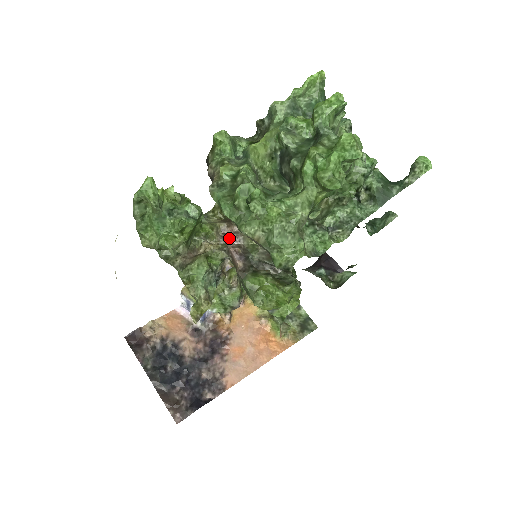
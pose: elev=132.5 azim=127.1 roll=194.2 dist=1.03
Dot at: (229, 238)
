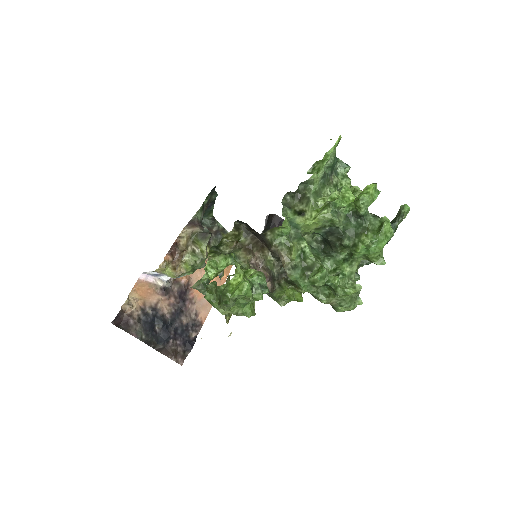
Dot at: (257, 266)
